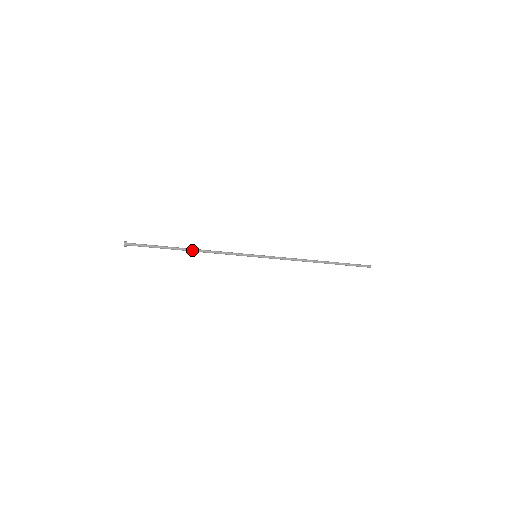
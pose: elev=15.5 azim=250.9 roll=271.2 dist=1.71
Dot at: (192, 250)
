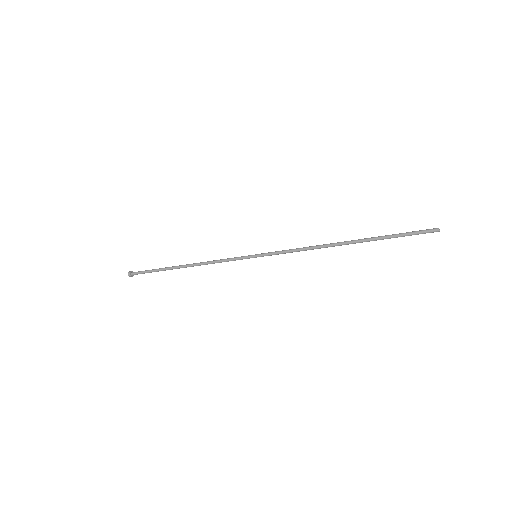
Dot at: (186, 265)
